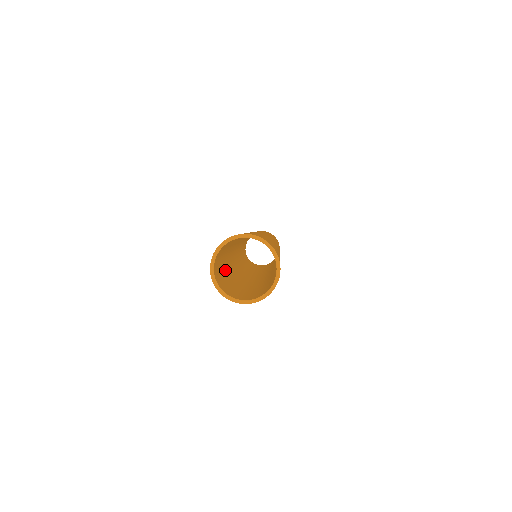
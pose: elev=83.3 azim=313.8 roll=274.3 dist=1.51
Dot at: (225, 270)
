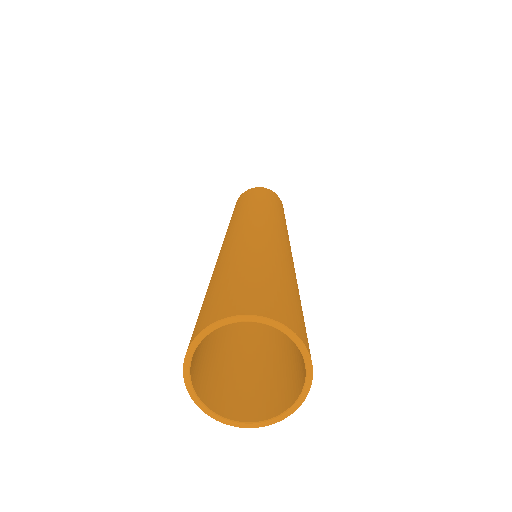
Dot at: occluded
